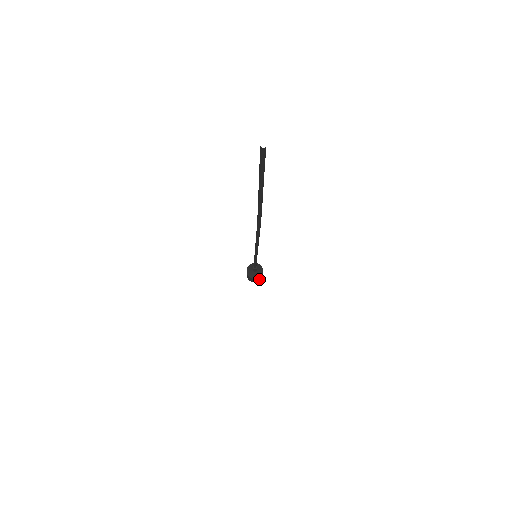
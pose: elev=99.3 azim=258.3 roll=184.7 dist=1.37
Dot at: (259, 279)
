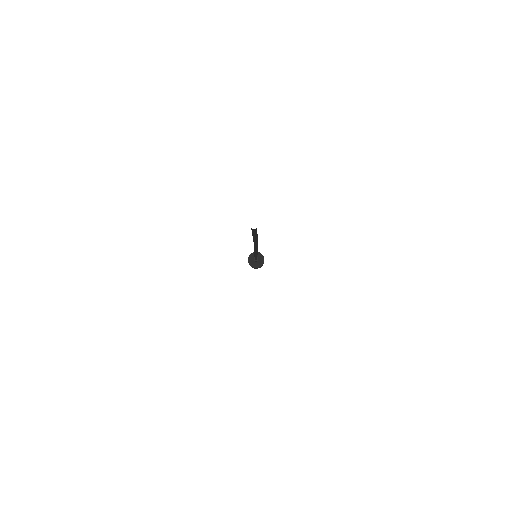
Dot at: (262, 265)
